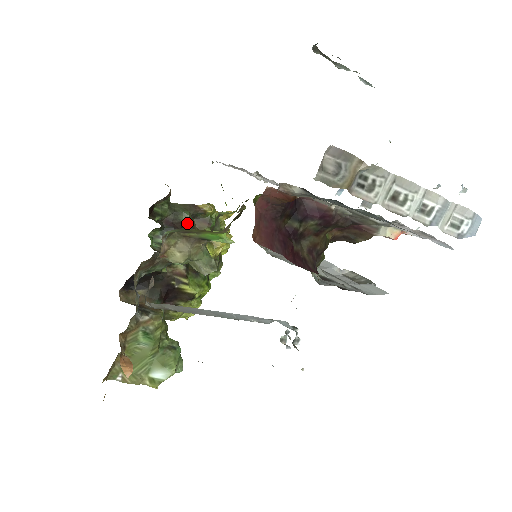
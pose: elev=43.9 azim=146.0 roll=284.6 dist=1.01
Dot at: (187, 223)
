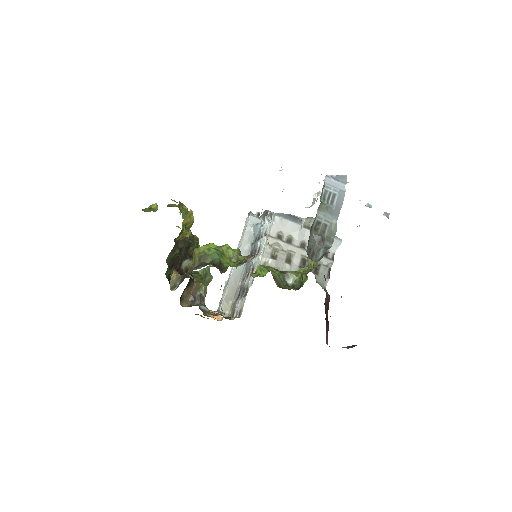
Dot at: occluded
